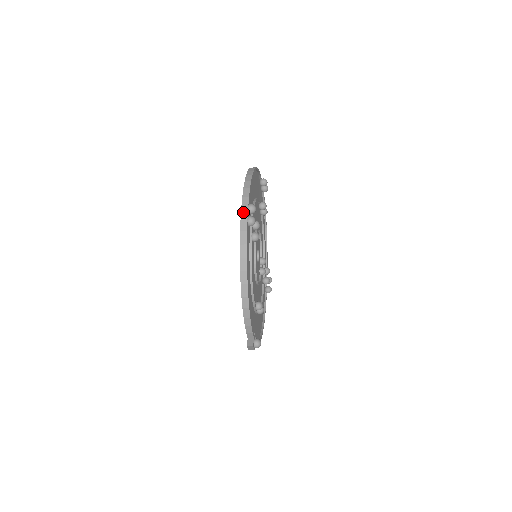
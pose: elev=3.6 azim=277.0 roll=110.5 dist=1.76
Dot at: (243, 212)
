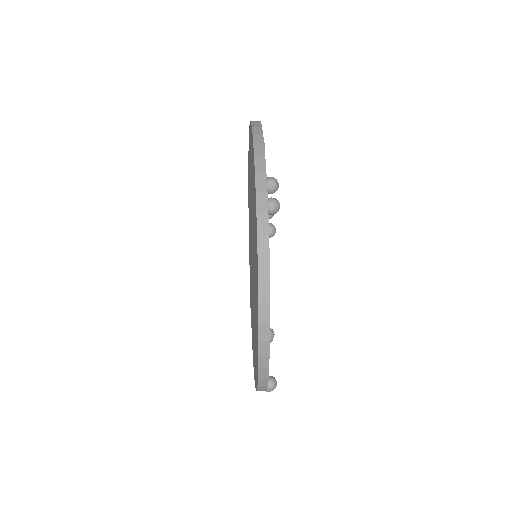
Dot at: occluded
